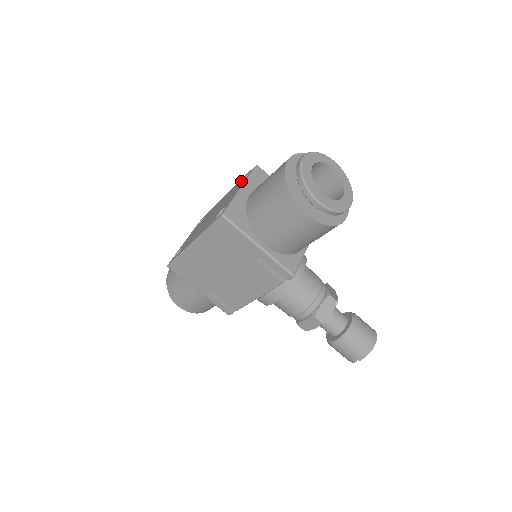
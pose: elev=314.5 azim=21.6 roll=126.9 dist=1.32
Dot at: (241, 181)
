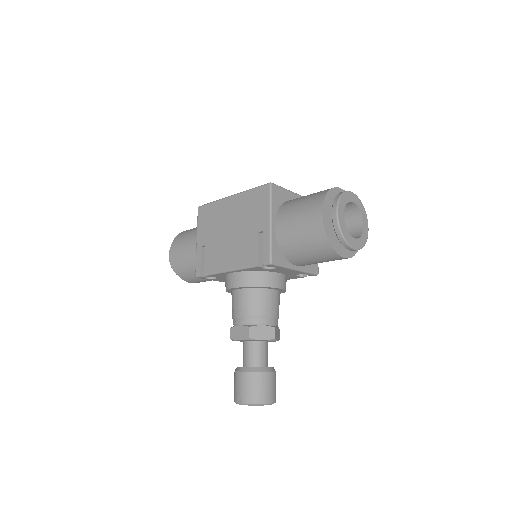
Dot at: occluded
